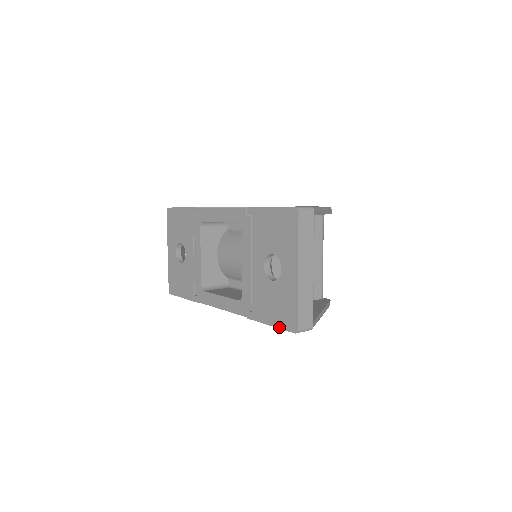
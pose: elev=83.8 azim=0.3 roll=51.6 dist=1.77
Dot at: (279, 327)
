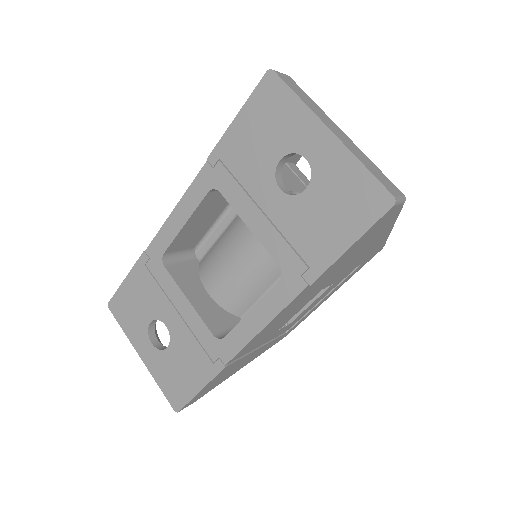
Dot at: (364, 231)
